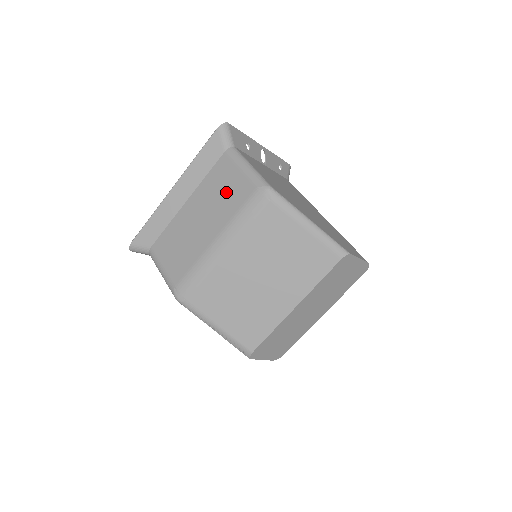
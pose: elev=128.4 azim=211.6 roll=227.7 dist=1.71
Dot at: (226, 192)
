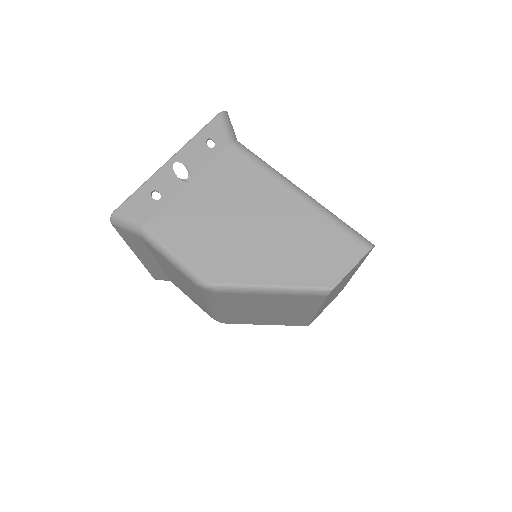
Dot at: (176, 273)
